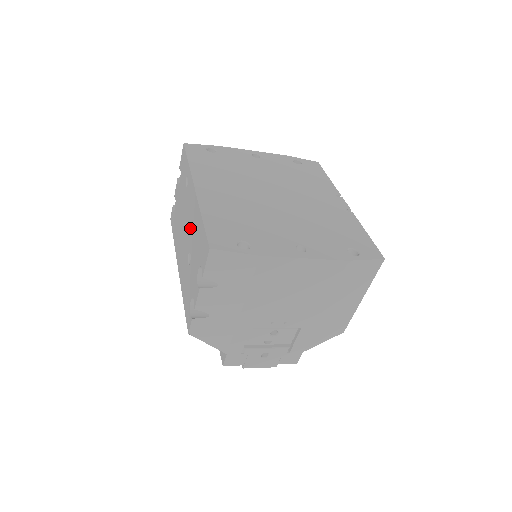
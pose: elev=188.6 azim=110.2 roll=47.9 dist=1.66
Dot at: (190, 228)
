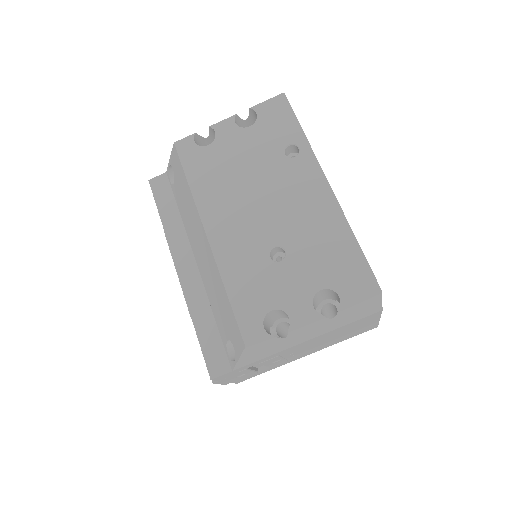
Dot at: (294, 219)
